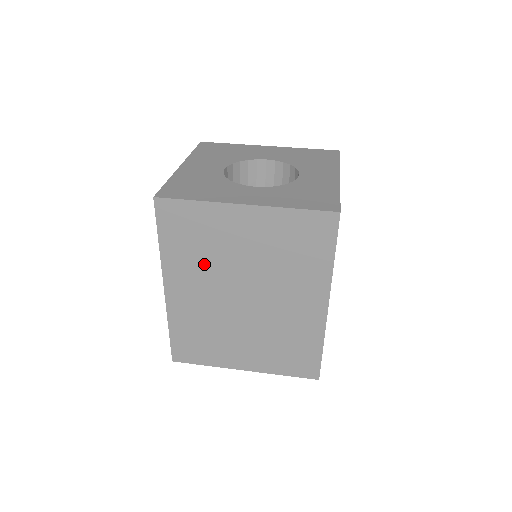
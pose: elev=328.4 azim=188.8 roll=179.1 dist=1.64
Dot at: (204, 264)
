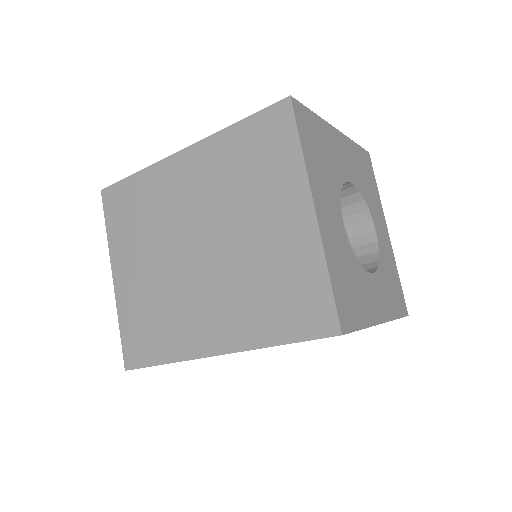
Dot at: occluded
